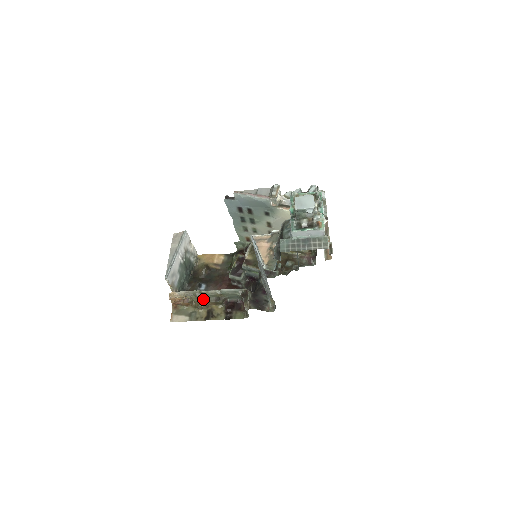
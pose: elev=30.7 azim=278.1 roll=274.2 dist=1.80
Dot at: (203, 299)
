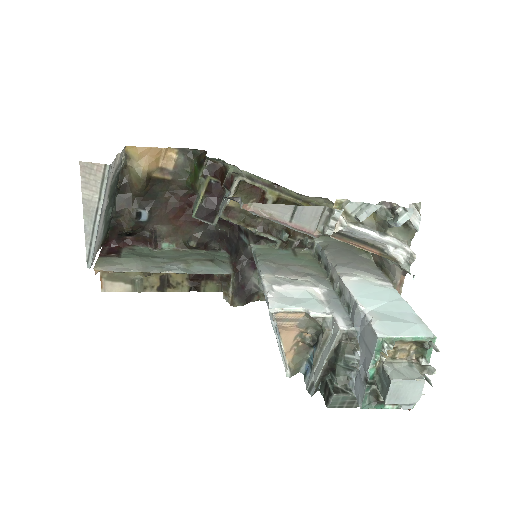
Dot at: occluded
